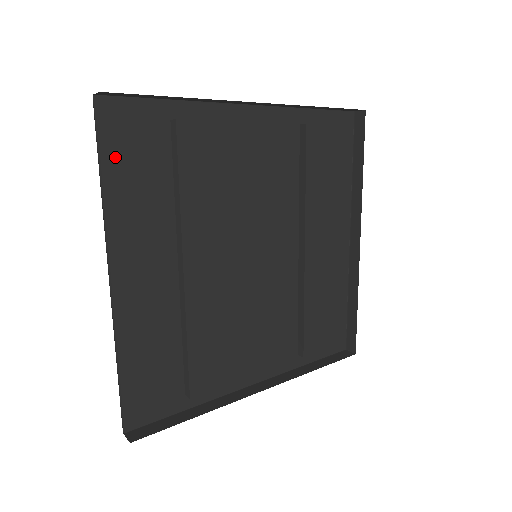
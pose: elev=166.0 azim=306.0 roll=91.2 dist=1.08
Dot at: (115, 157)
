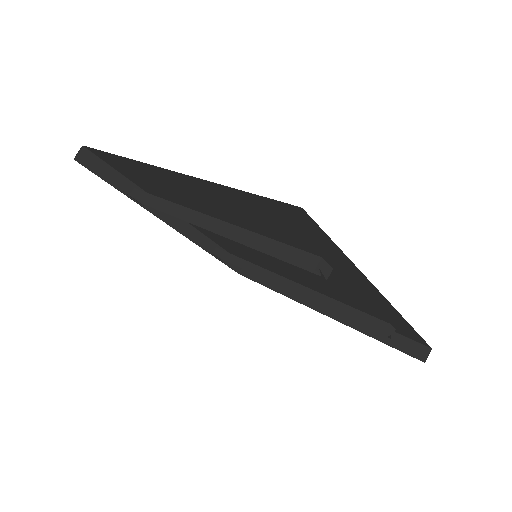
Dot at: occluded
